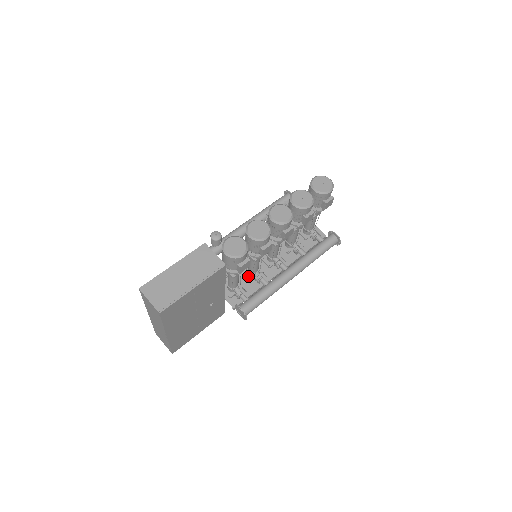
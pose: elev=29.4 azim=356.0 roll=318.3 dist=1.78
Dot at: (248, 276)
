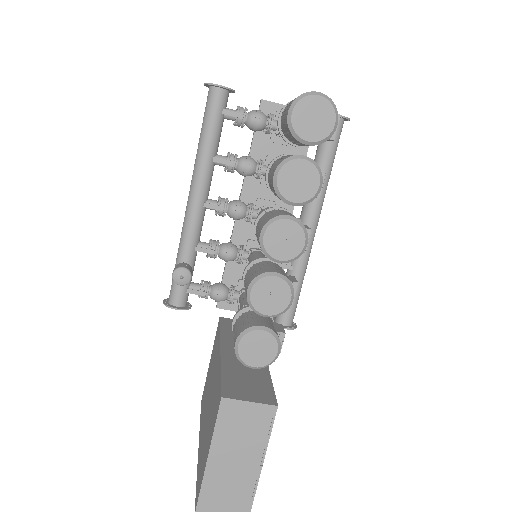
Dot at: occluded
